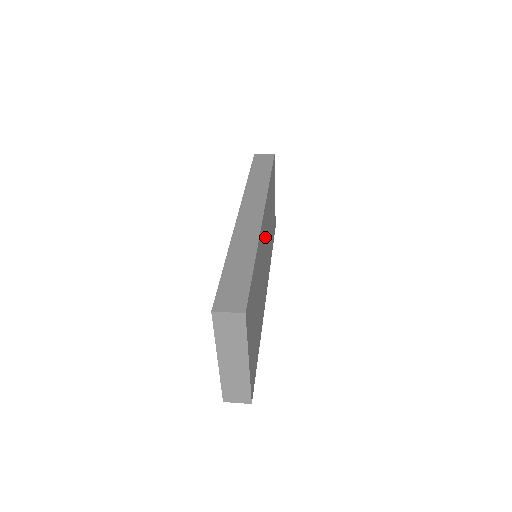
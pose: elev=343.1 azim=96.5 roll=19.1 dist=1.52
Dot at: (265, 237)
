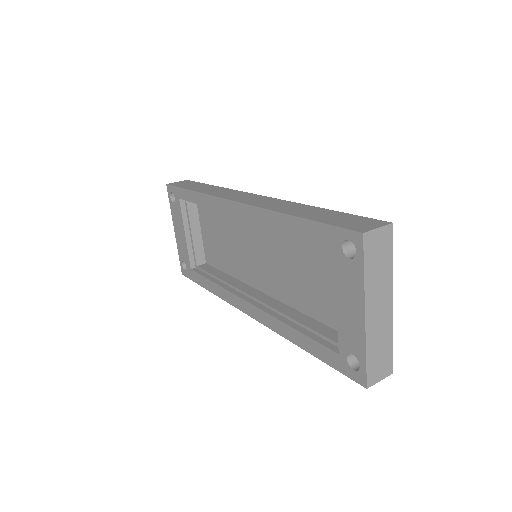
Dot at: occluded
